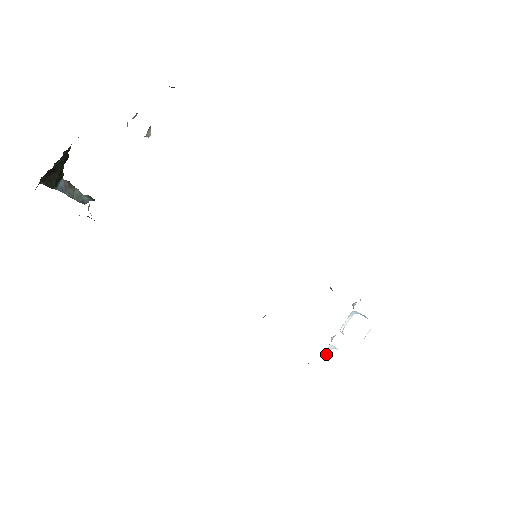
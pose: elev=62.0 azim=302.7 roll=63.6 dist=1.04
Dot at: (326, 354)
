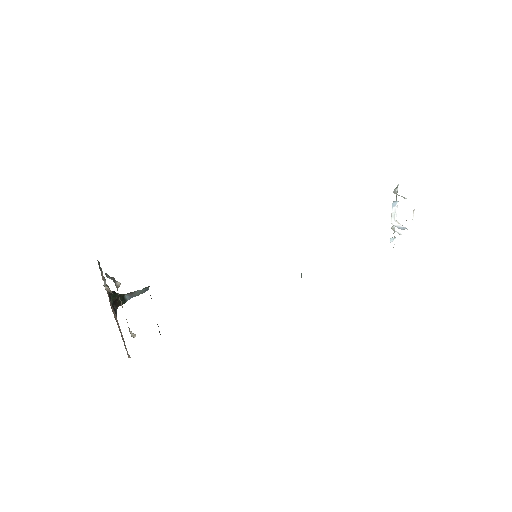
Dot at: occluded
